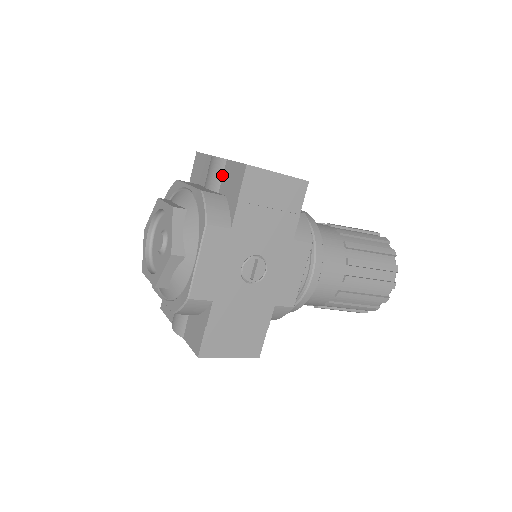
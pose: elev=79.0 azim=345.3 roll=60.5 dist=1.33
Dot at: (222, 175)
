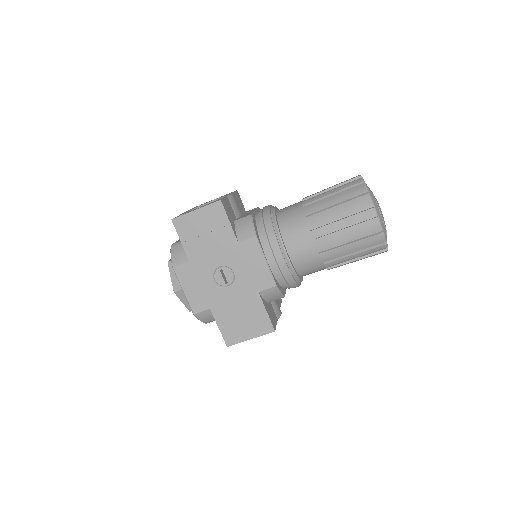
Dot at: occluded
